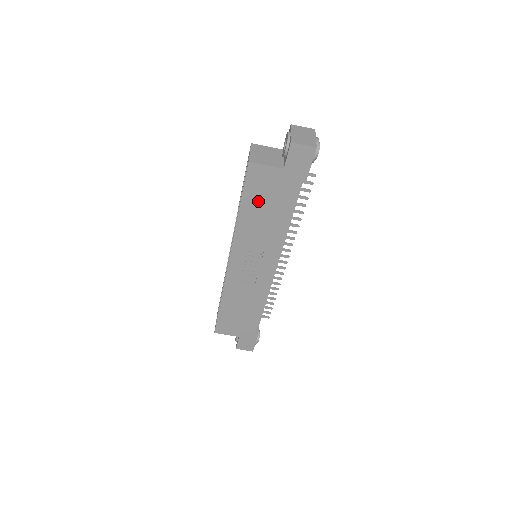
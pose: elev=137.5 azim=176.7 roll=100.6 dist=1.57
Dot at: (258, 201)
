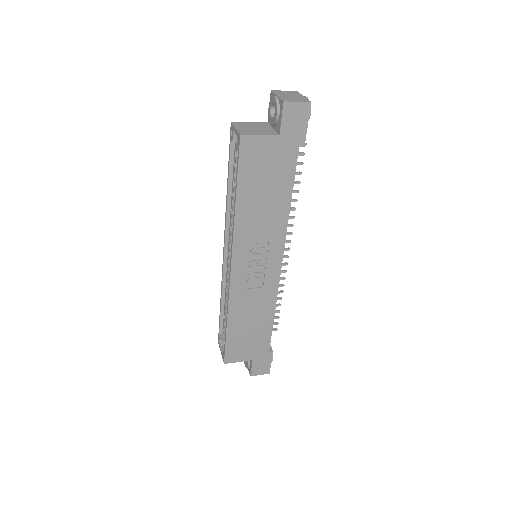
Dot at: (256, 182)
